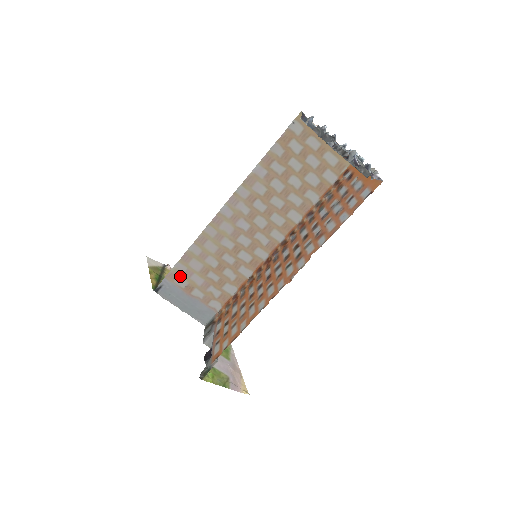
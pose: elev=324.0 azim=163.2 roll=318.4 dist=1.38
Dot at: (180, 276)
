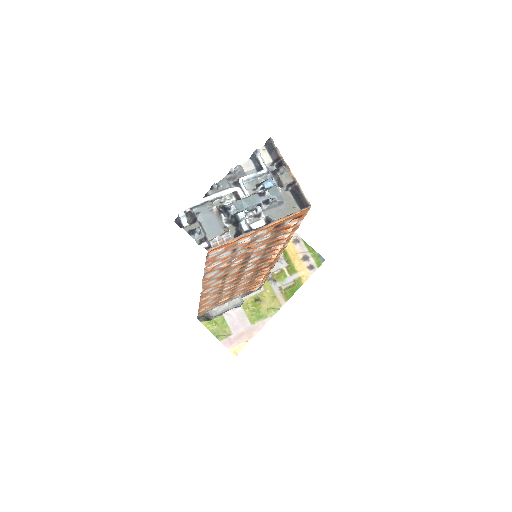
Dot at: occluded
